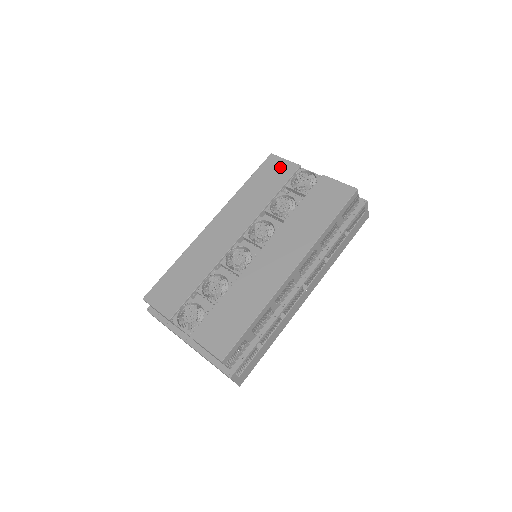
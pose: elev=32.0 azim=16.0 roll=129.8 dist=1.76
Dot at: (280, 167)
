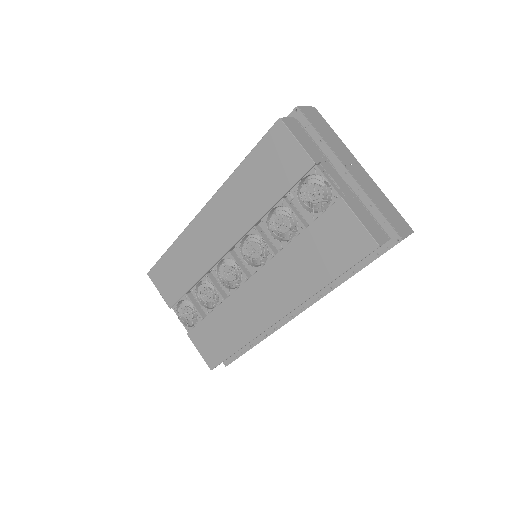
Dot at: (287, 154)
